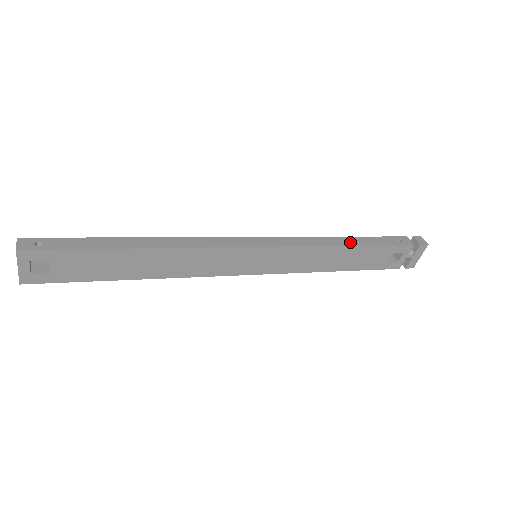
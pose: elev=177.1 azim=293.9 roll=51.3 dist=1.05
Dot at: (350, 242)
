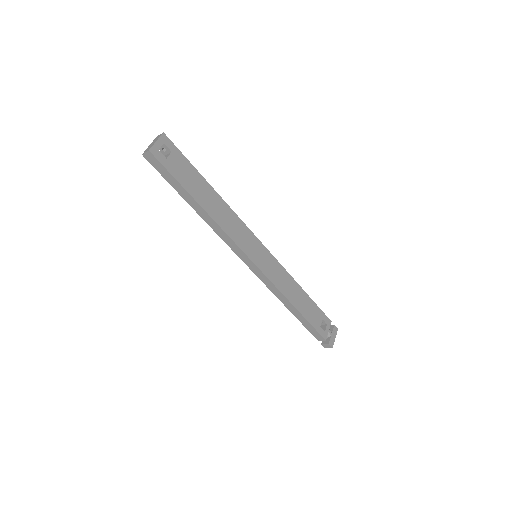
Dot at: (301, 290)
